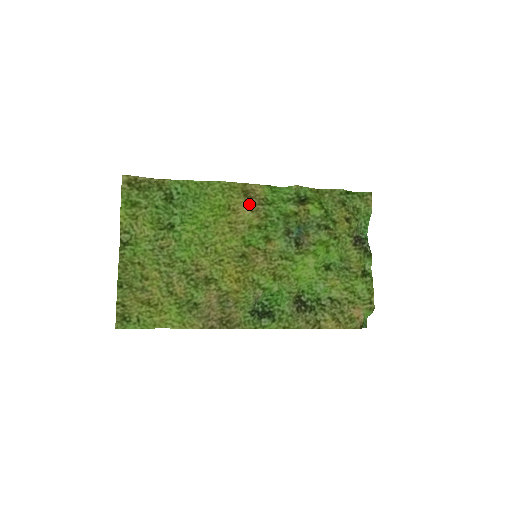
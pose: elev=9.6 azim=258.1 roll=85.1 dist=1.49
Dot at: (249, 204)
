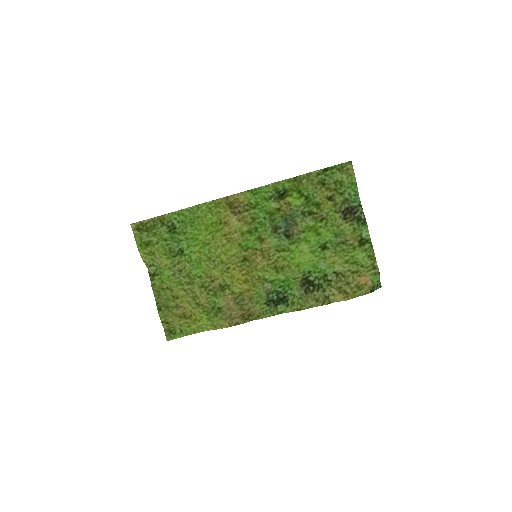
Dot at: (235, 215)
